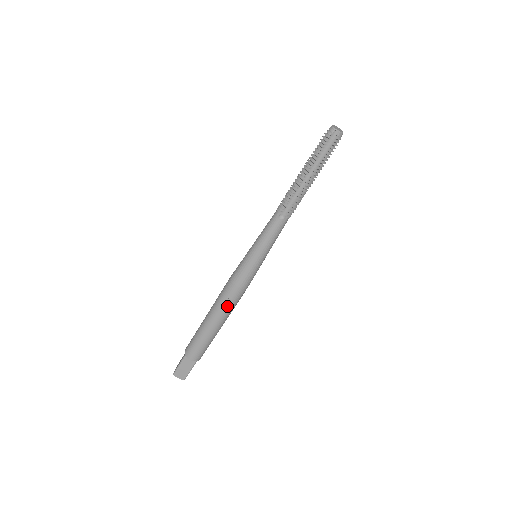
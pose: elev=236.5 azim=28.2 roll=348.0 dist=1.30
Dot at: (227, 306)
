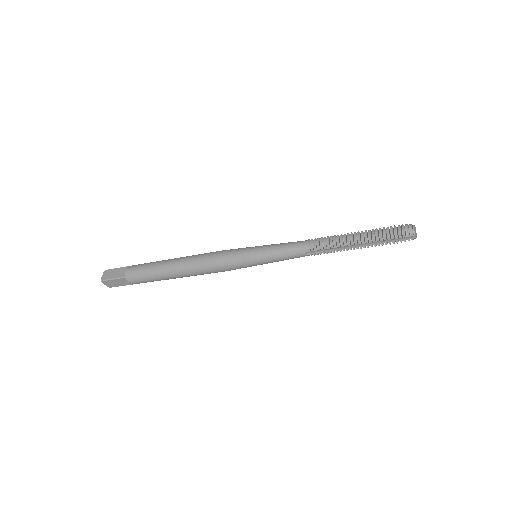
Dot at: (199, 274)
